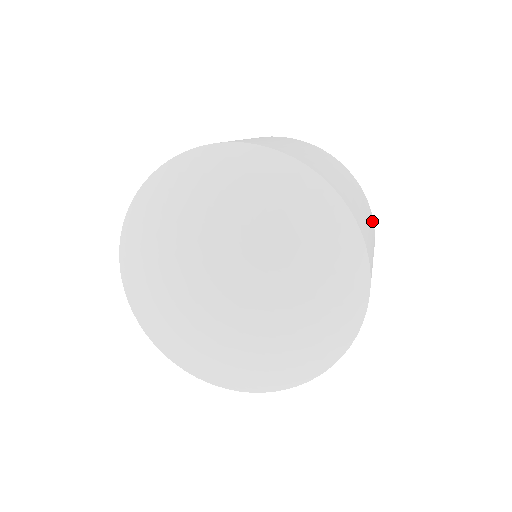
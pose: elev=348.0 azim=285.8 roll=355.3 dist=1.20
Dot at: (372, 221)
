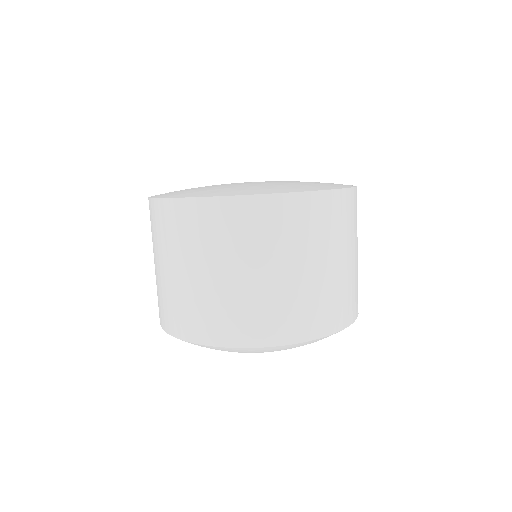
Dot at: occluded
